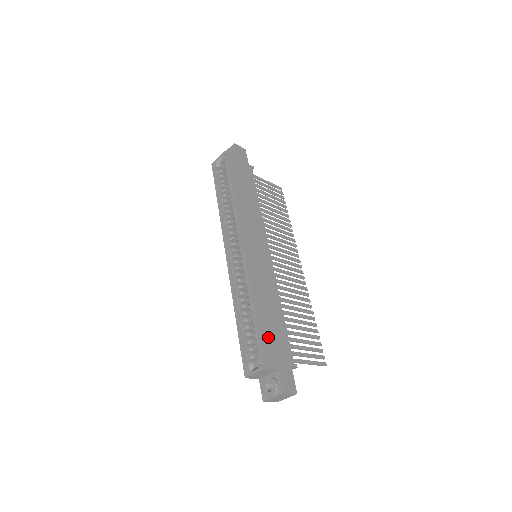
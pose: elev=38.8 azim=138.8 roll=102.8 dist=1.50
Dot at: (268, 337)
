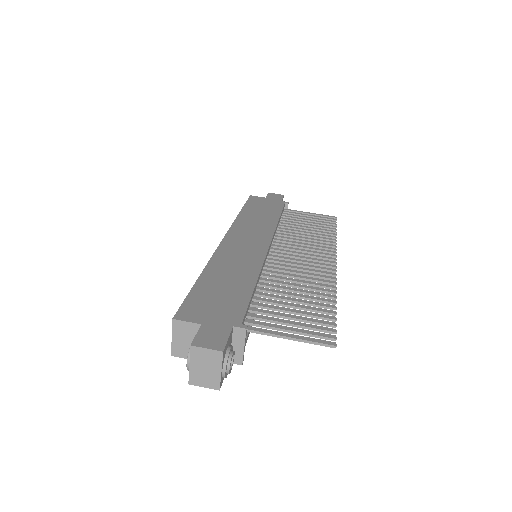
Dot at: (206, 297)
